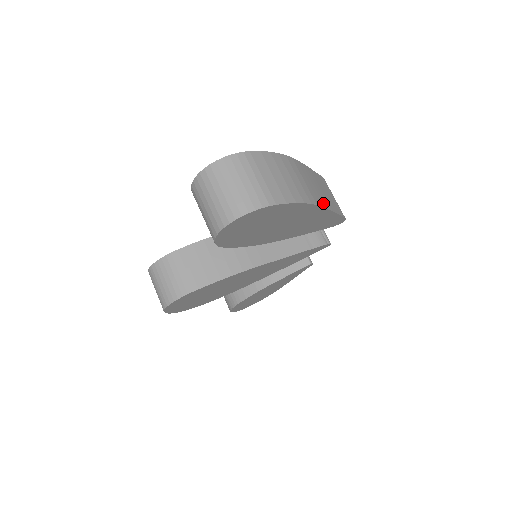
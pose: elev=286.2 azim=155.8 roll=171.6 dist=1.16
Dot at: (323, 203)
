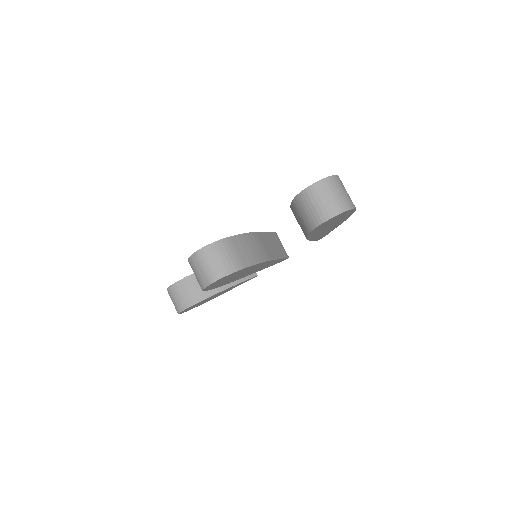
Dot at: occluded
